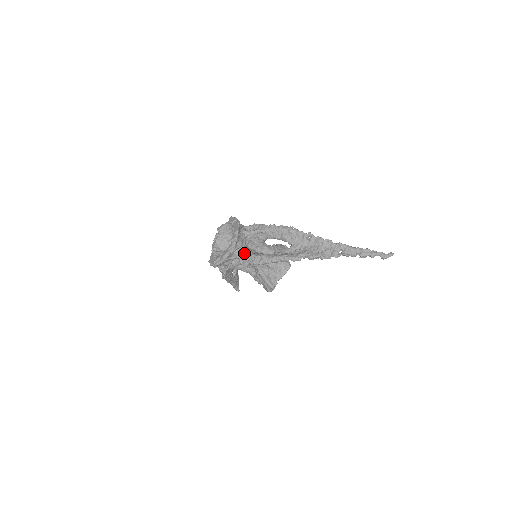
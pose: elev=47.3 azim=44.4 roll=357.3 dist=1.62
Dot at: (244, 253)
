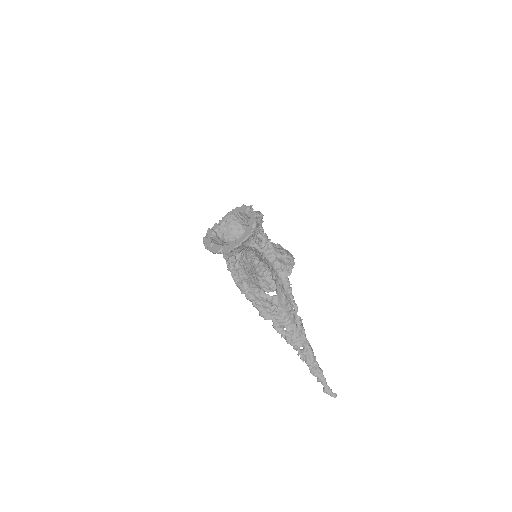
Dot at: (235, 259)
